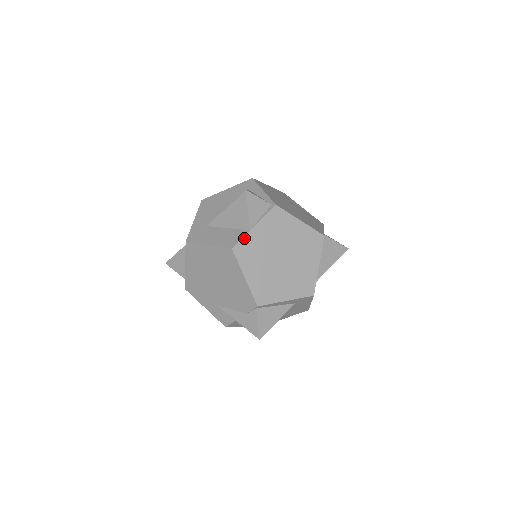
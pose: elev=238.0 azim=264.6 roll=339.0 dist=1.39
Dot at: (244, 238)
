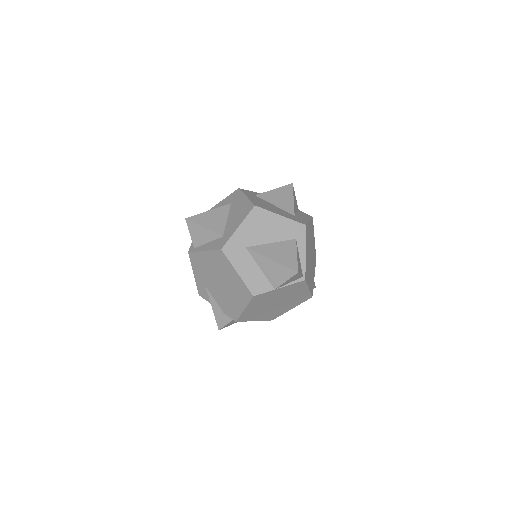
Dot at: (267, 292)
